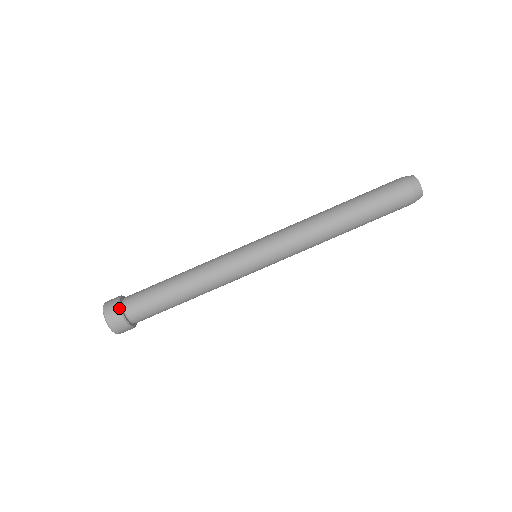
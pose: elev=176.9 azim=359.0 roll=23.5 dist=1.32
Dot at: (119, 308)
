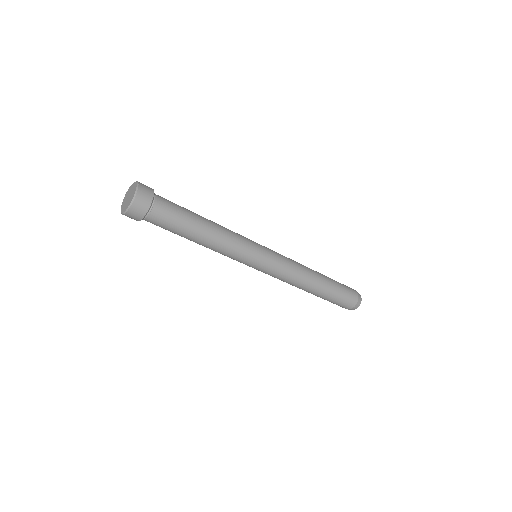
Dot at: occluded
